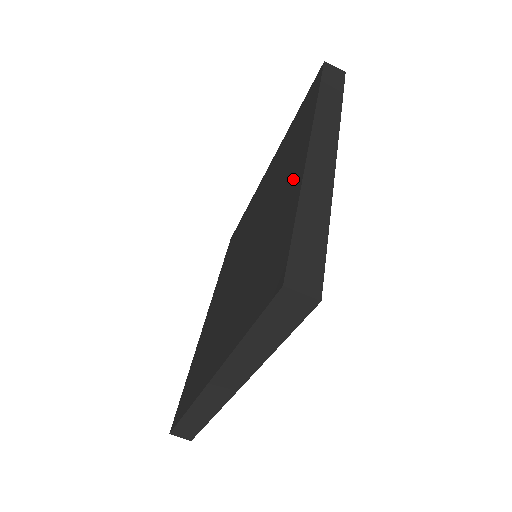
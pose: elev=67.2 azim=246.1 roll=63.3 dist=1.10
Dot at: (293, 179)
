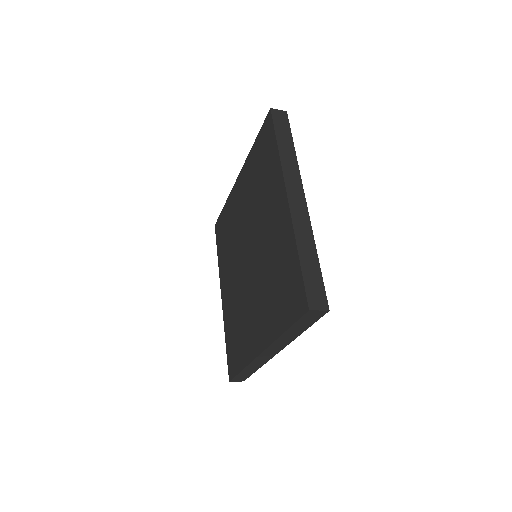
Dot at: (282, 221)
